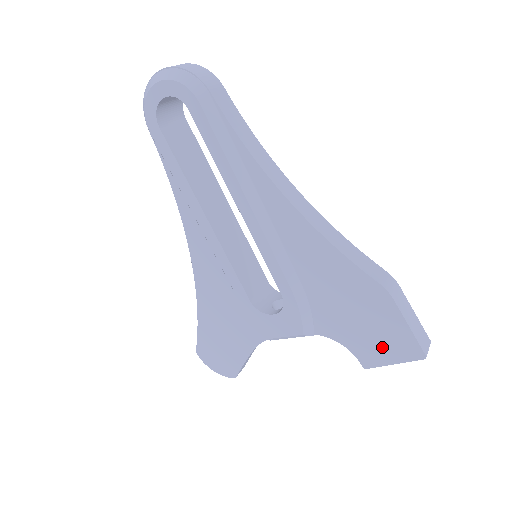
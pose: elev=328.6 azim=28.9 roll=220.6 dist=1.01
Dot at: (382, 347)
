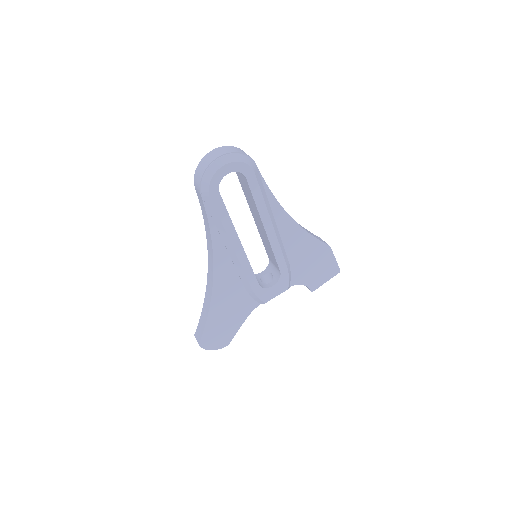
Dot at: (322, 276)
